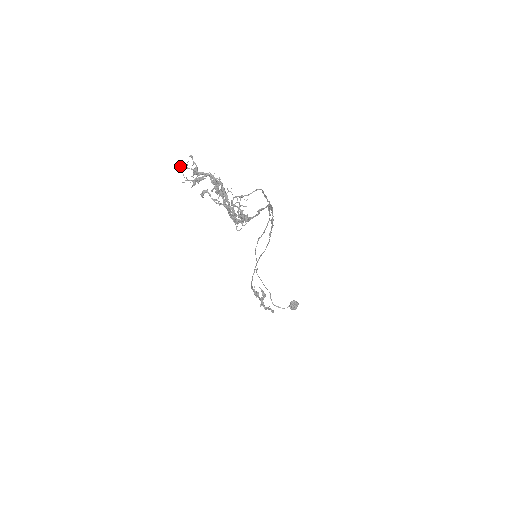
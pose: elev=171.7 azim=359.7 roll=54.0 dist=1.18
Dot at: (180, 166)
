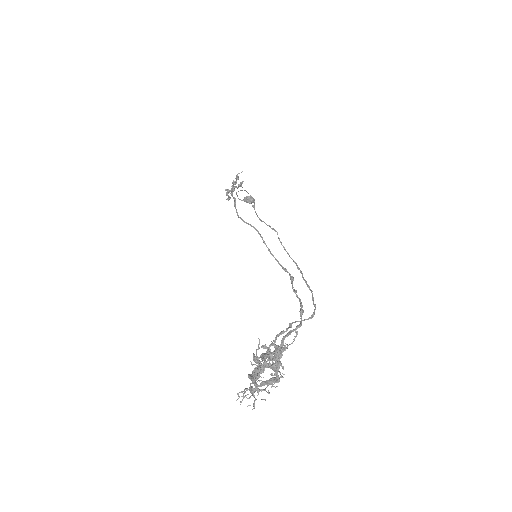
Dot at: (274, 341)
